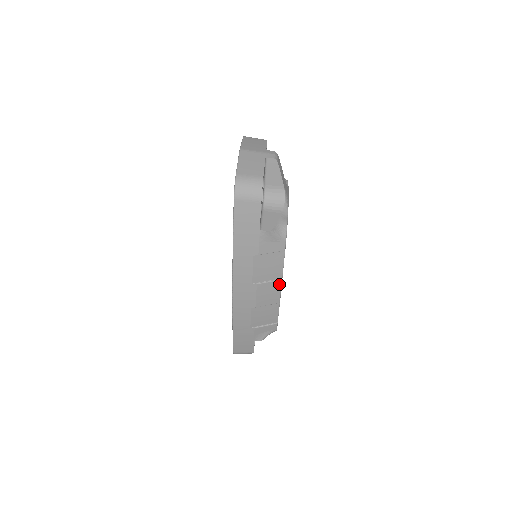
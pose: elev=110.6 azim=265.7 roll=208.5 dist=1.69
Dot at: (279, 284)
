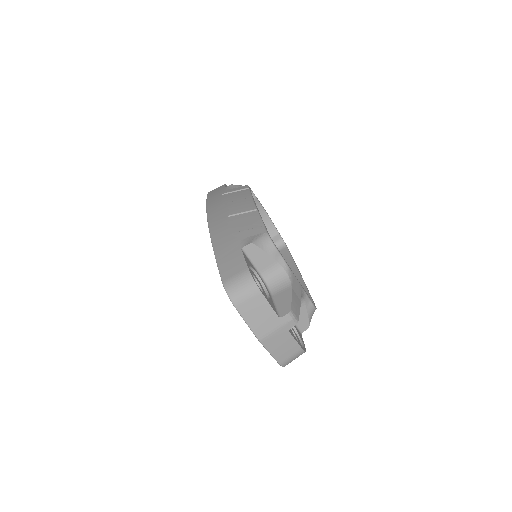
Dot at: occluded
